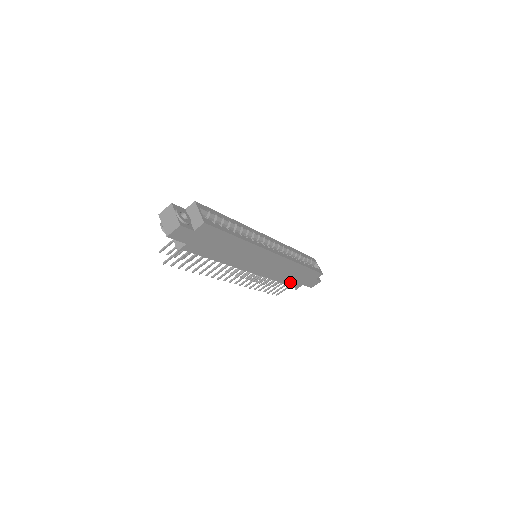
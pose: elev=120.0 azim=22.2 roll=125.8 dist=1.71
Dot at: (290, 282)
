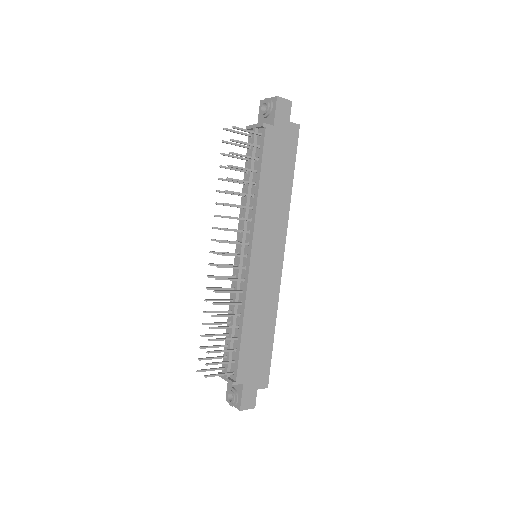
Dot at: (244, 351)
